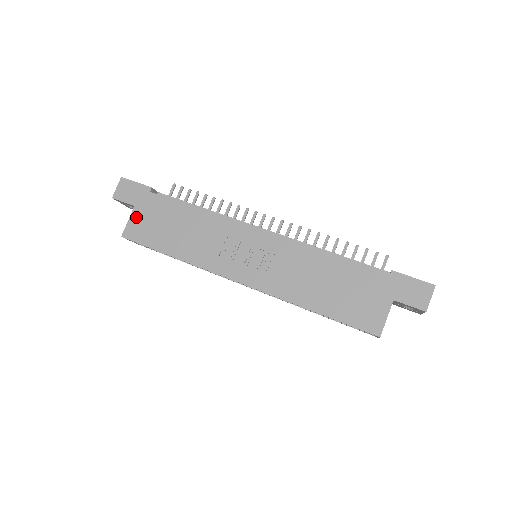
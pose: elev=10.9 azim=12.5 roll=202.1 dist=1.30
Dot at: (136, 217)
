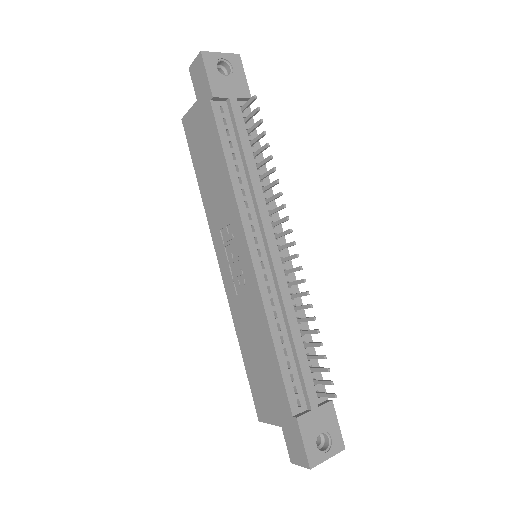
Dot at: (194, 114)
